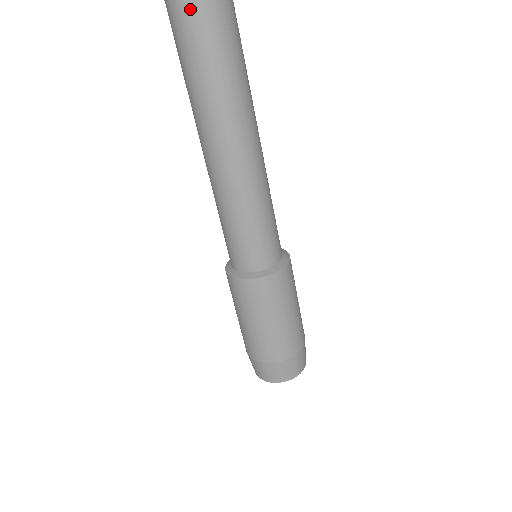
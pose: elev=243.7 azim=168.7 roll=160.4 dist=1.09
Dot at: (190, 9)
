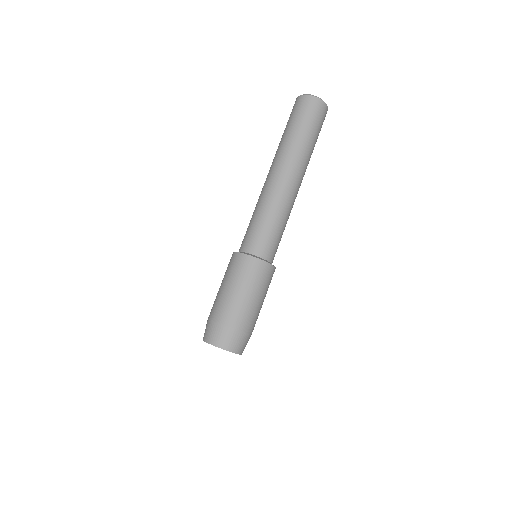
Dot at: (311, 117)
